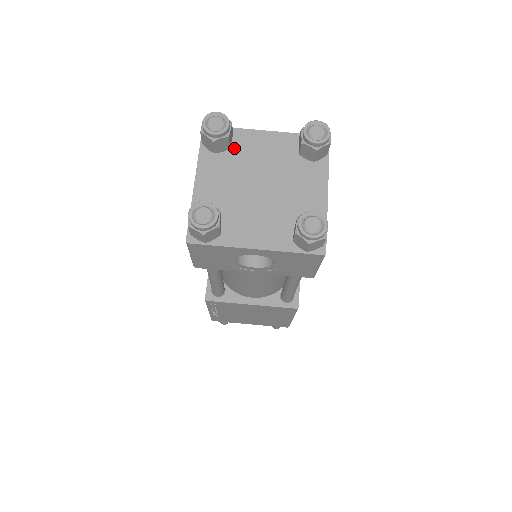
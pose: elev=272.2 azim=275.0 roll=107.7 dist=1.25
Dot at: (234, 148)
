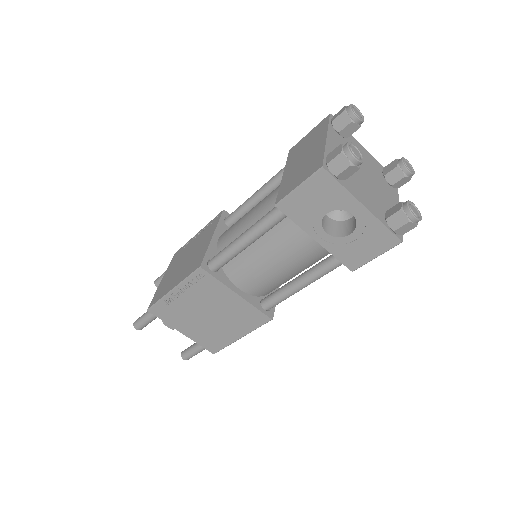
Dot at: (348, 141)
